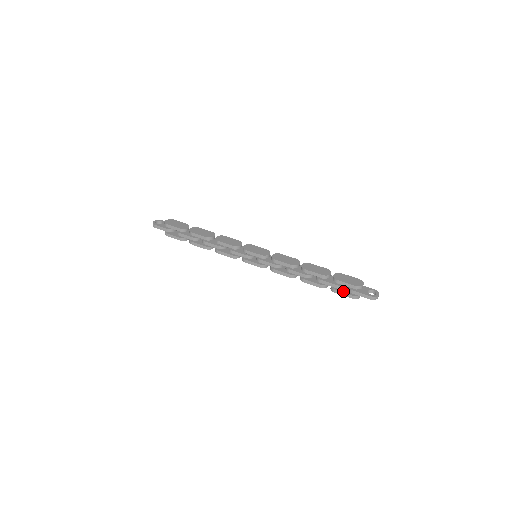
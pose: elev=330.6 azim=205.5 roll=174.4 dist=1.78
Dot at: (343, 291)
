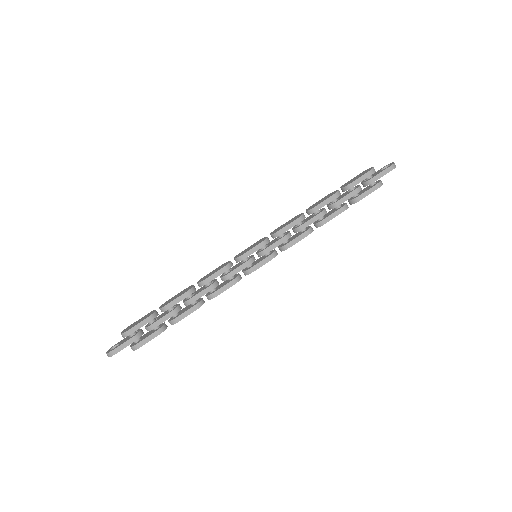
Dot at: (365, 191)
